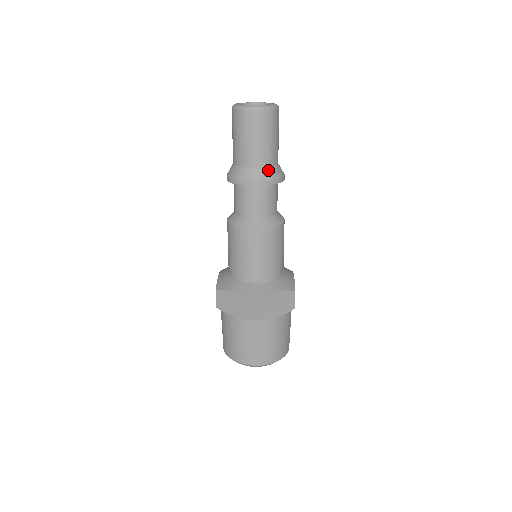
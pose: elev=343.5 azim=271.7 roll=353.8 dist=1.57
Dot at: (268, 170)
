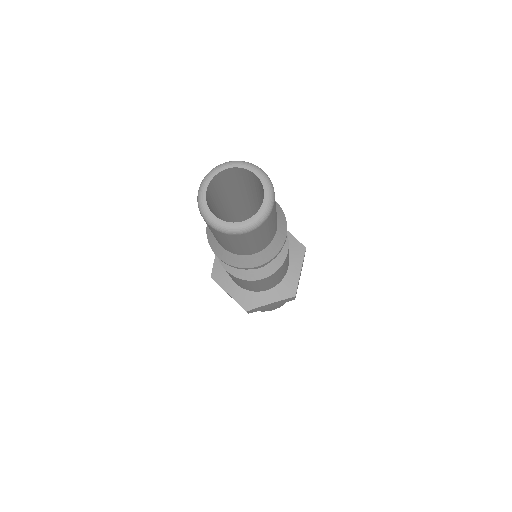
Dot at: (256, 256)
